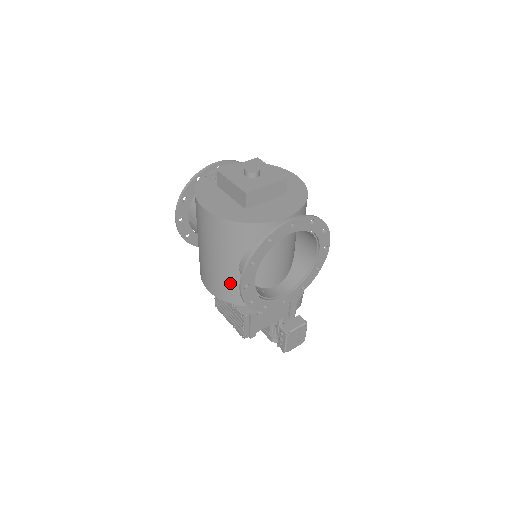
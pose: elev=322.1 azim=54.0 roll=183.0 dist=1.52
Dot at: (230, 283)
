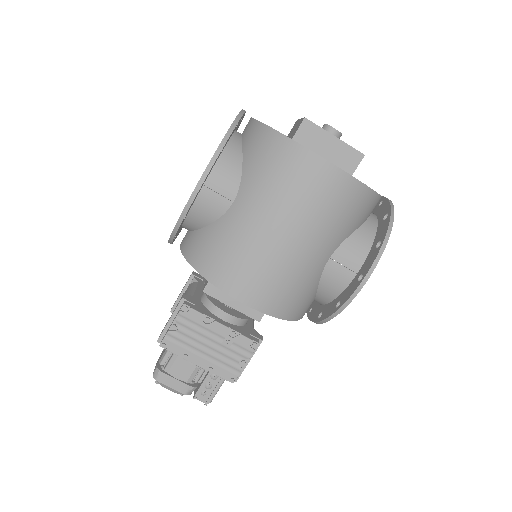
Dot at: (303, 284)
